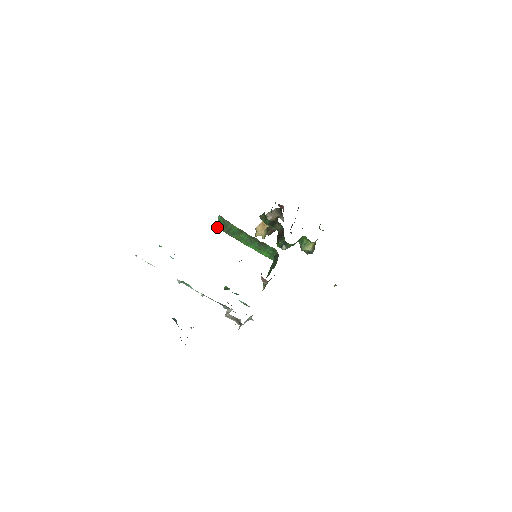
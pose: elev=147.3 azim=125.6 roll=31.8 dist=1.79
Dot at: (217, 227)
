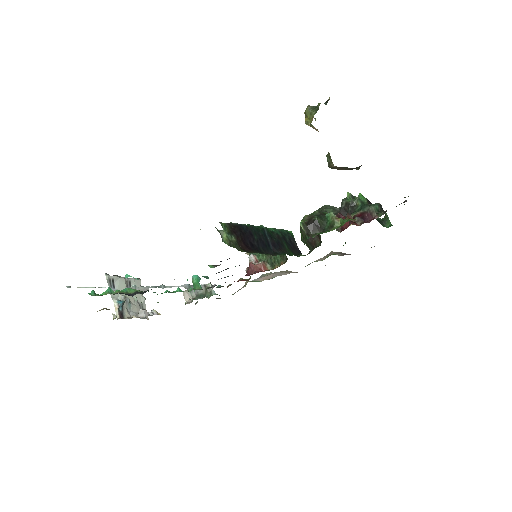
Dot at: occluded
